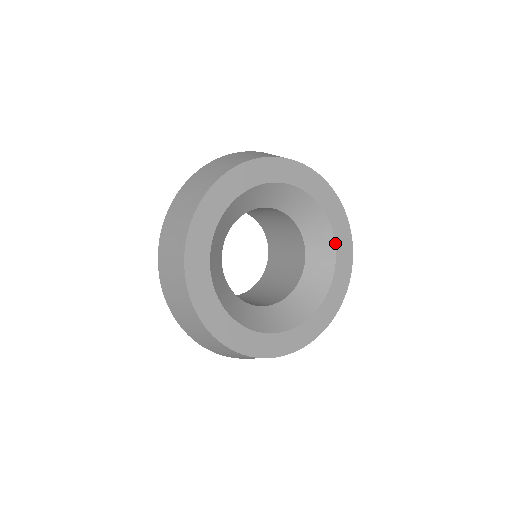
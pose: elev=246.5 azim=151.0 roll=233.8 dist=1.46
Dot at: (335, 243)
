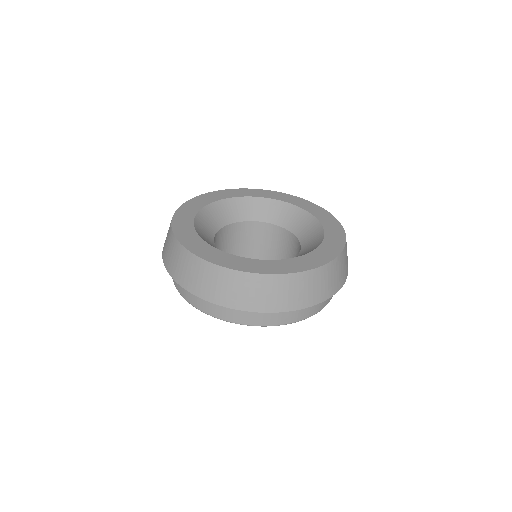
Dot at: (288, 203)
